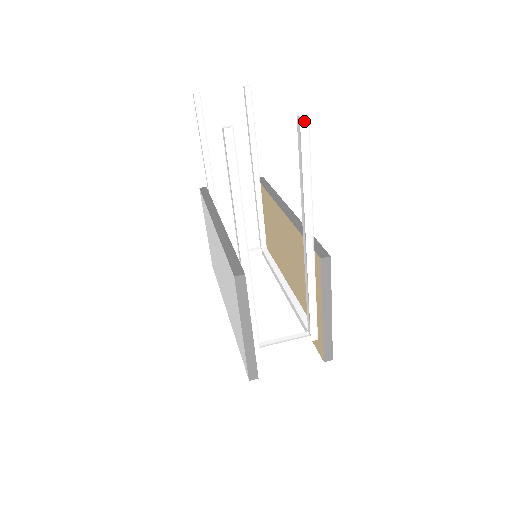
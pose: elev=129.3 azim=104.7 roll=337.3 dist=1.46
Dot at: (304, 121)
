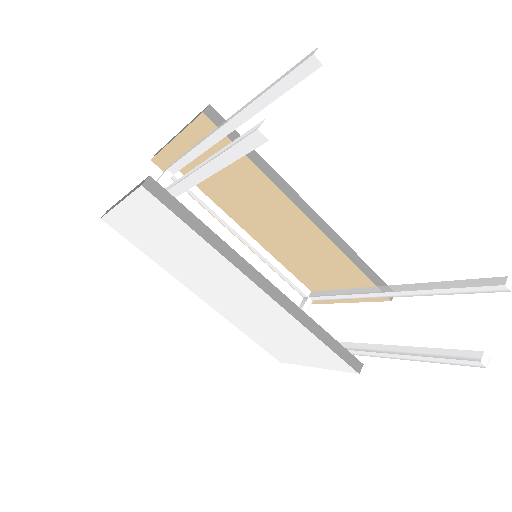
Dot at: (506, 288)
